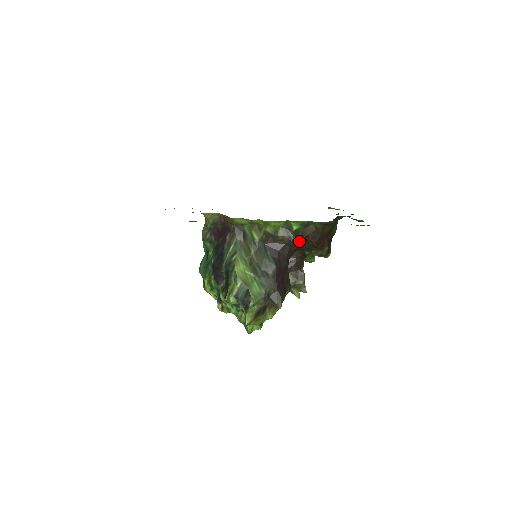
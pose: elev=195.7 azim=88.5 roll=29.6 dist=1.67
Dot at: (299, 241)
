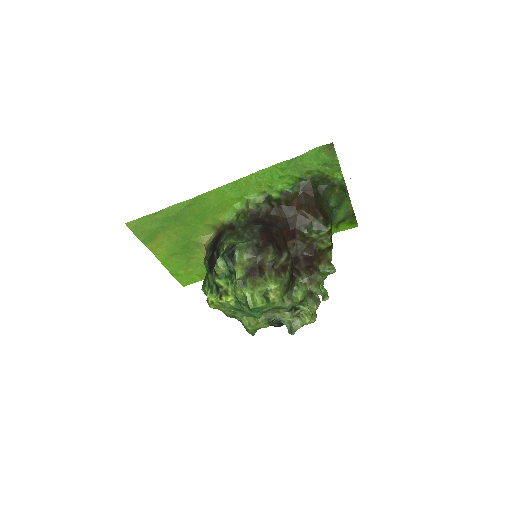
Dot at: (284, 209)
